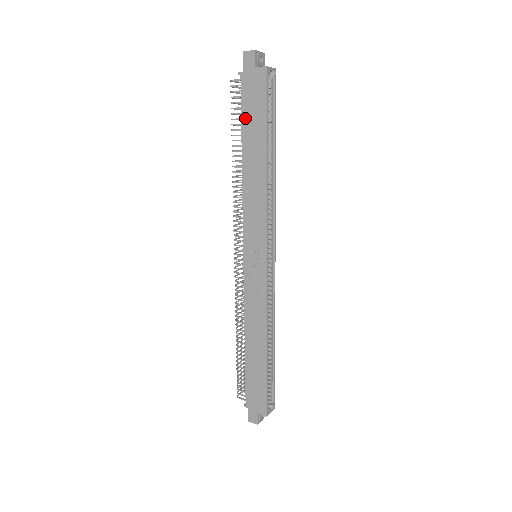
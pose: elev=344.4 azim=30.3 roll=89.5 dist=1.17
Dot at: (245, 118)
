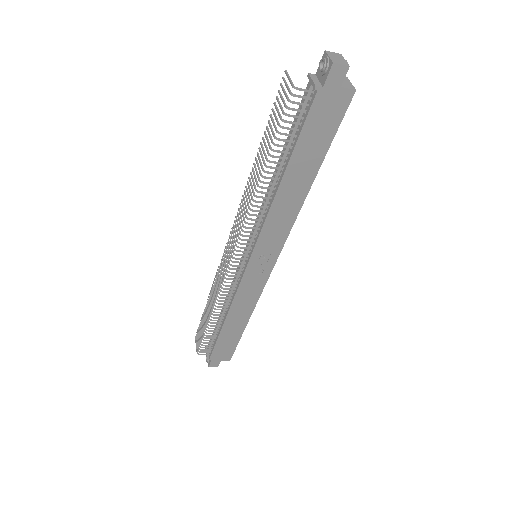
Dot at: (303, 140)
